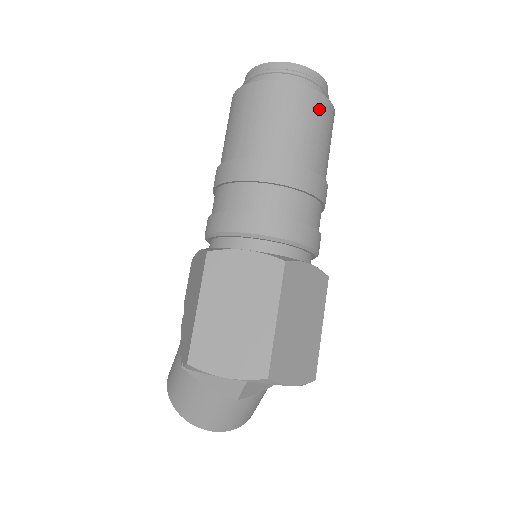
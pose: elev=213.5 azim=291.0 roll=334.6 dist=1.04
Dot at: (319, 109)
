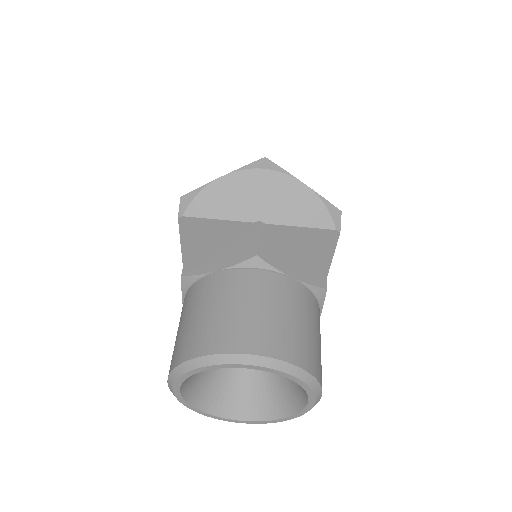
Dot at: occluded
